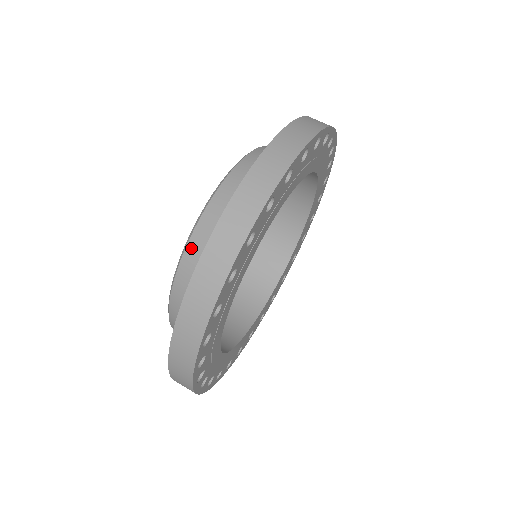
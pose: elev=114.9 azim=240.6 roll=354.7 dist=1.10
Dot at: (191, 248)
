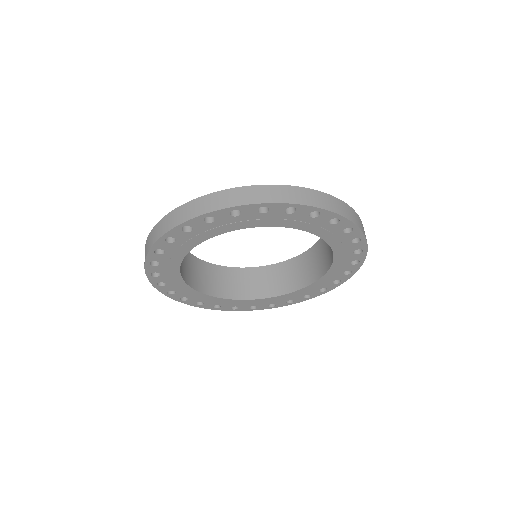
Dot at: occluded
